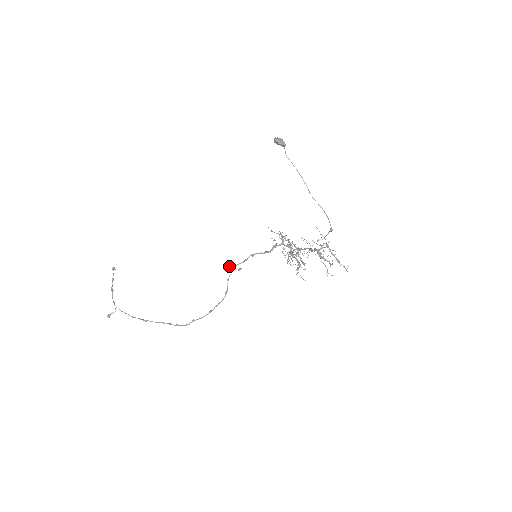
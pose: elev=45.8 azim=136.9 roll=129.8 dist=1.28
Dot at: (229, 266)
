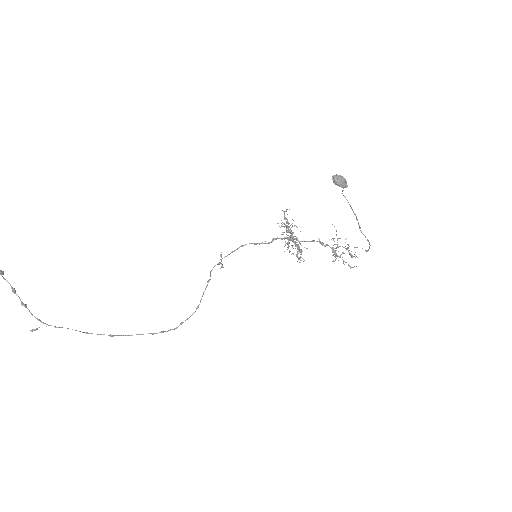
Dot at: occluded
